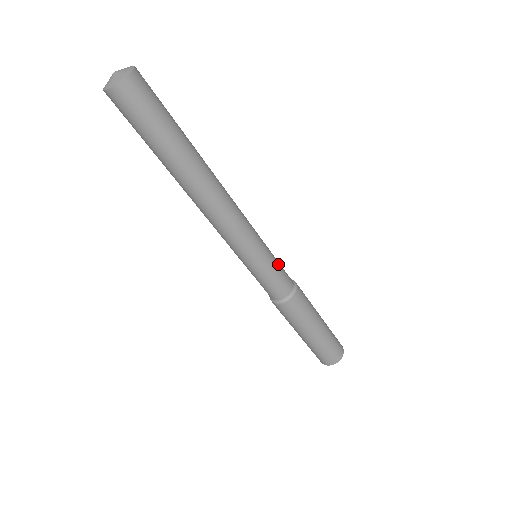
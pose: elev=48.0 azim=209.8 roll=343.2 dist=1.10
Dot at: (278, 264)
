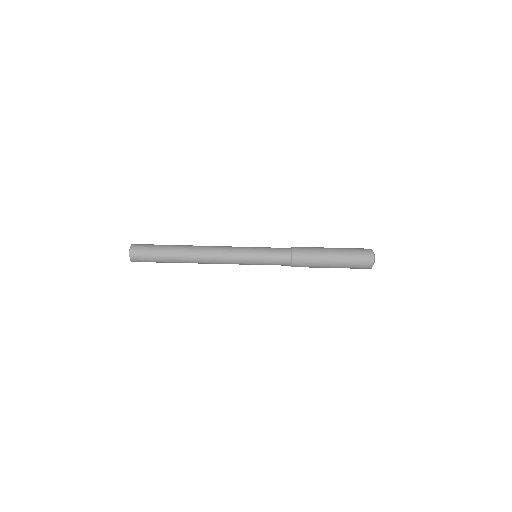
Dot at: (269, 249)
